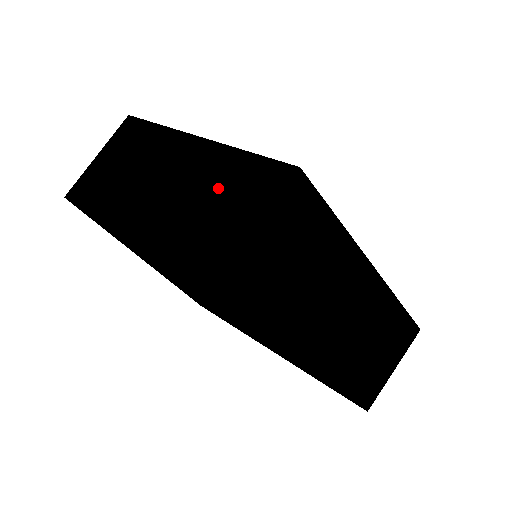
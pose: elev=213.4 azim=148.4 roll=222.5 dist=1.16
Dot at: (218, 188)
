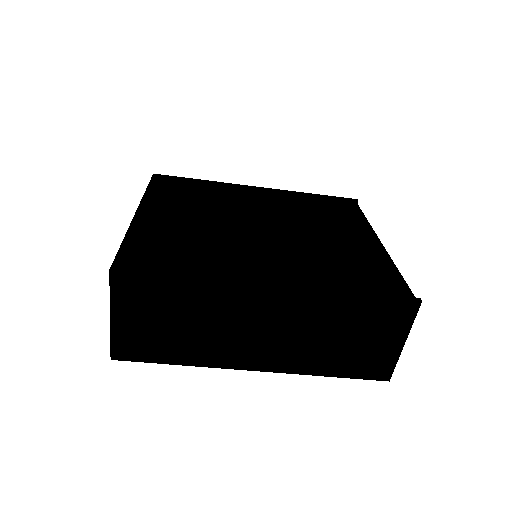
Dot at: occluded
